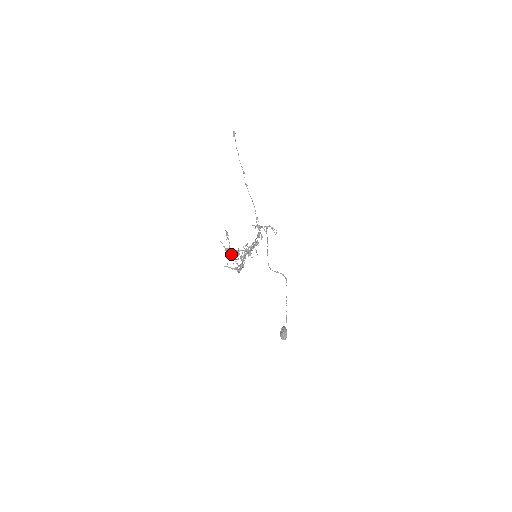
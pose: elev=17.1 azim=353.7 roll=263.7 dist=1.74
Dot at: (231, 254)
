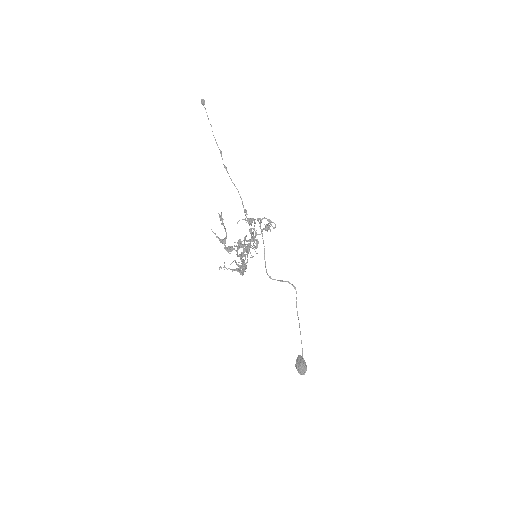
Dot at: (230, 247)
